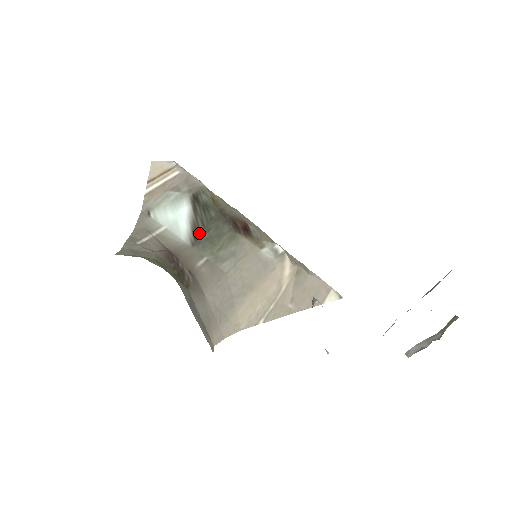
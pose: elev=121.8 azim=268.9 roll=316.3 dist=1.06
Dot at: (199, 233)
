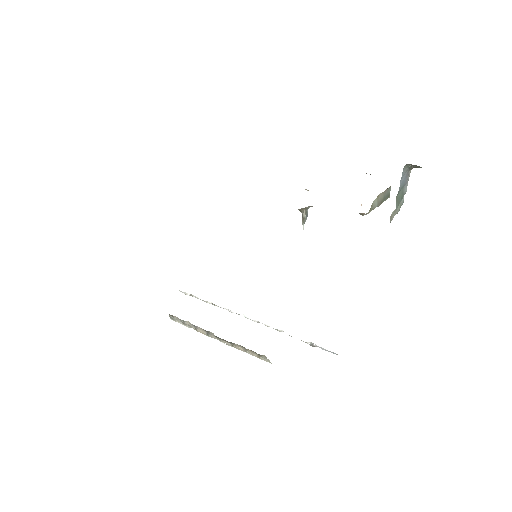
Dot at: occluded
